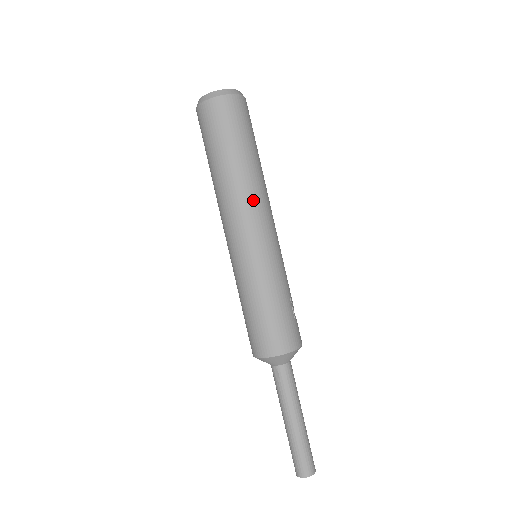
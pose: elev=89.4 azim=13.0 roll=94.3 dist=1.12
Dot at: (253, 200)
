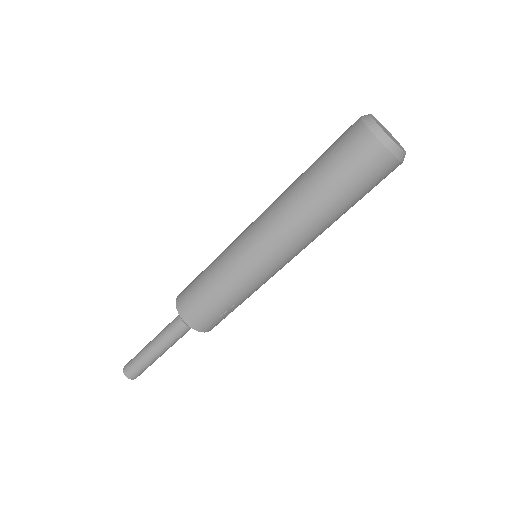
Dot at: (290, 230)
